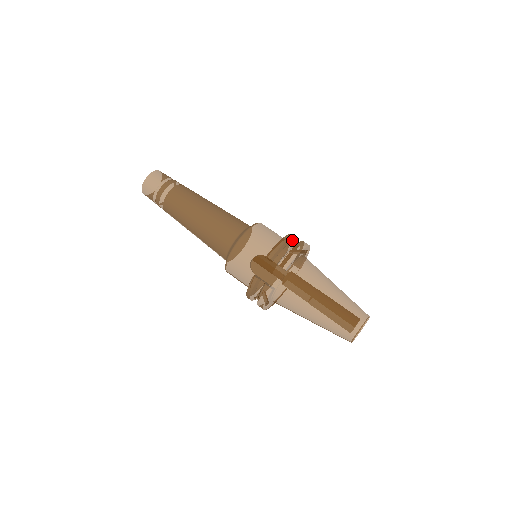
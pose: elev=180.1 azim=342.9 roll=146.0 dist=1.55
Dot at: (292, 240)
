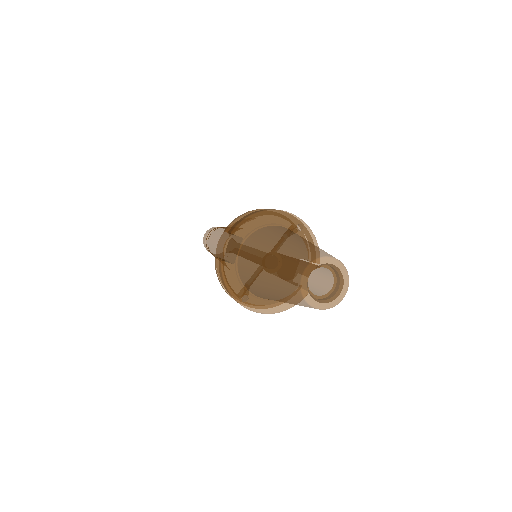
Dot at: occluded
